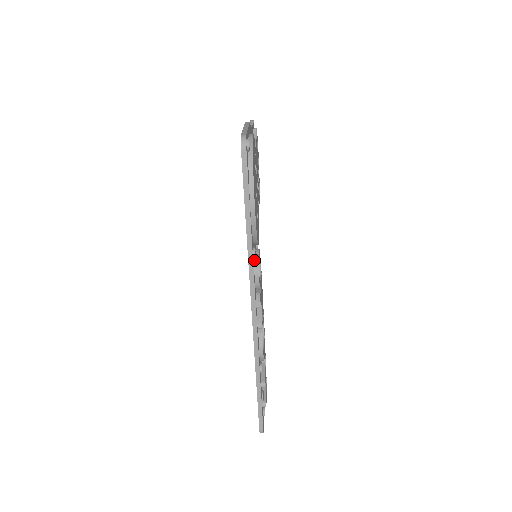
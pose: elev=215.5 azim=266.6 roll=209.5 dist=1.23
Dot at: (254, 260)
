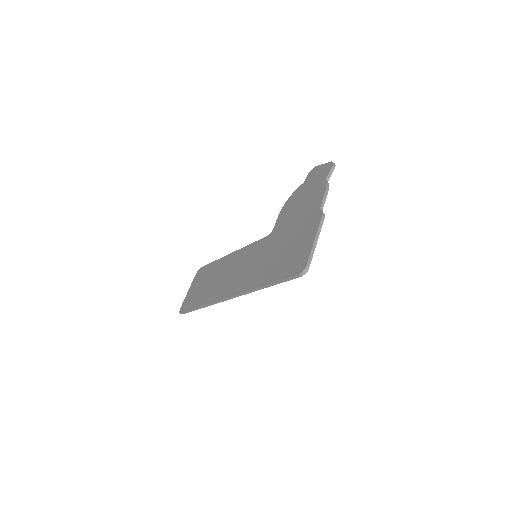
Dot at: occluded
